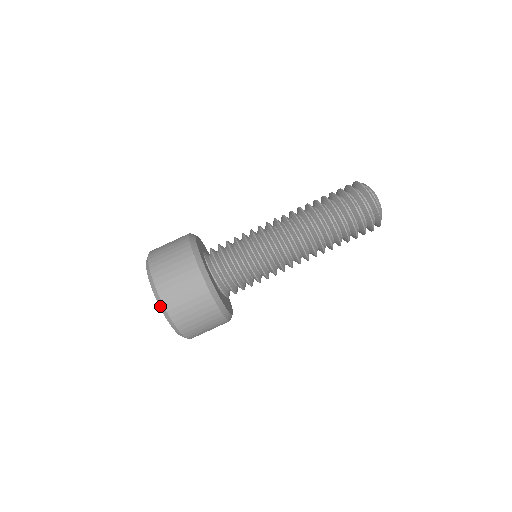
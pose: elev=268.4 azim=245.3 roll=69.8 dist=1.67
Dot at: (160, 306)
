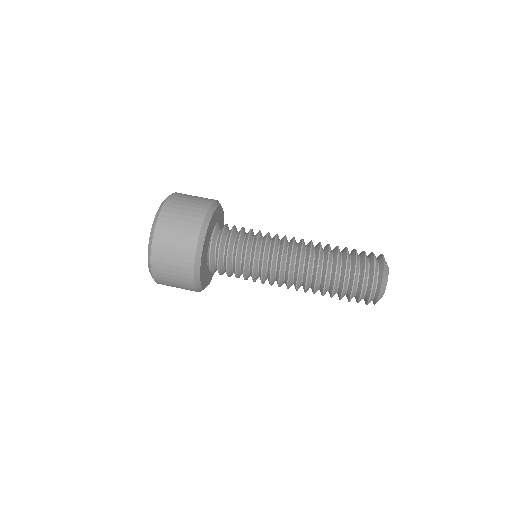
Dot at: occluded
